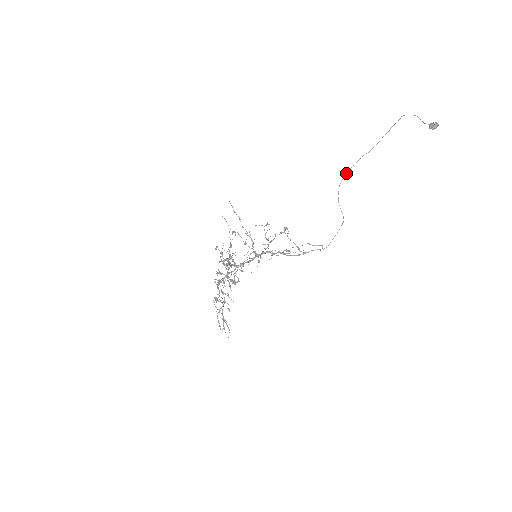
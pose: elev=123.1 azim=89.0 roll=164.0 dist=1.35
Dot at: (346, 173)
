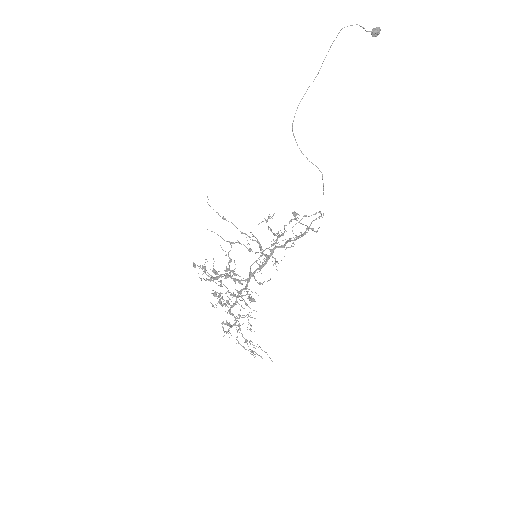
Dot at: occluded
